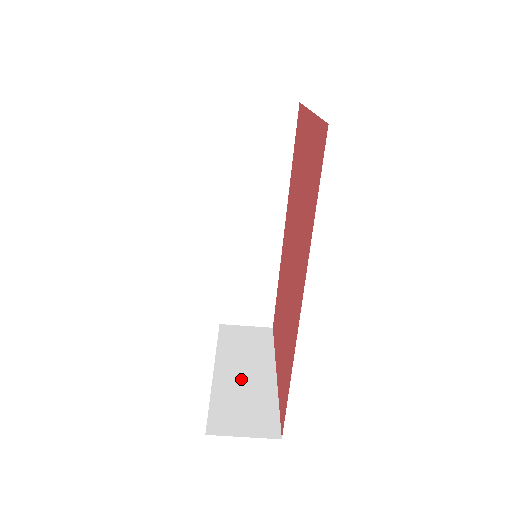
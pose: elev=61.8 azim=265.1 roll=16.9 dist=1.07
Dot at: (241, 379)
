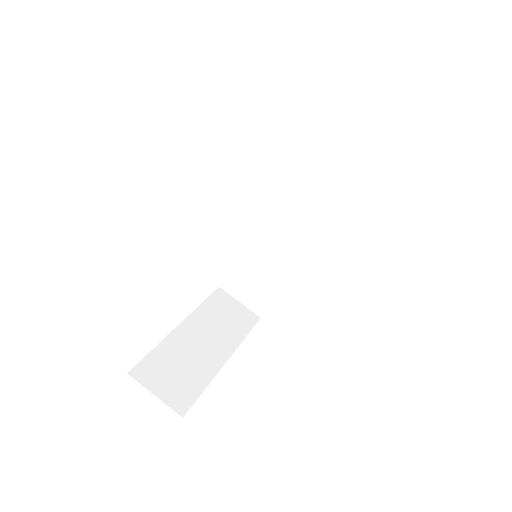
Dot at: (195, 346)
